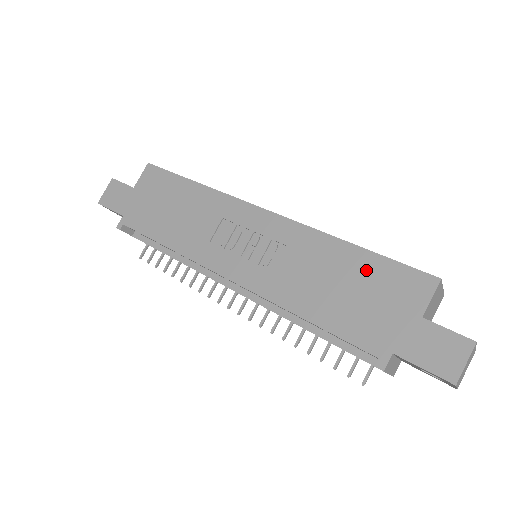
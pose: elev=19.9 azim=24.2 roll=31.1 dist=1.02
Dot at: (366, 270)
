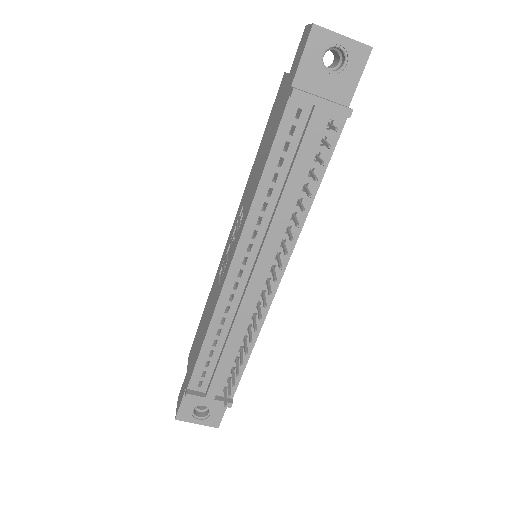
Dot at: (266, 132)
